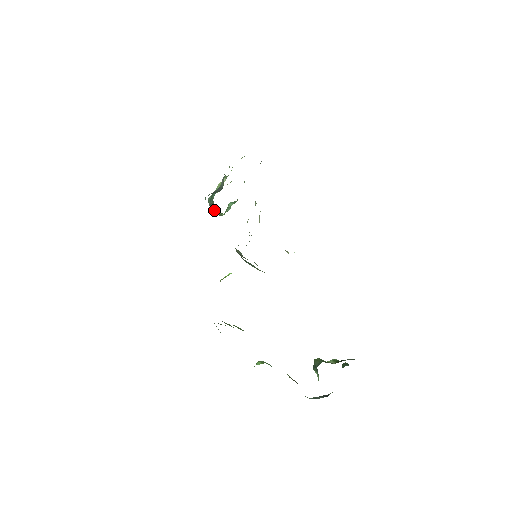
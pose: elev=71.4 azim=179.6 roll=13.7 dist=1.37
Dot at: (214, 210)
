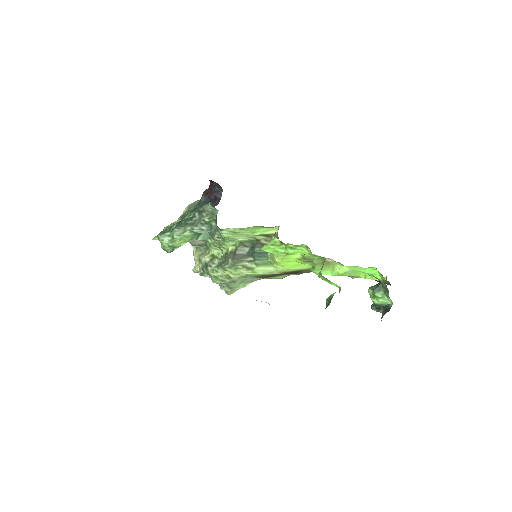
Dot at: (181, 235)
